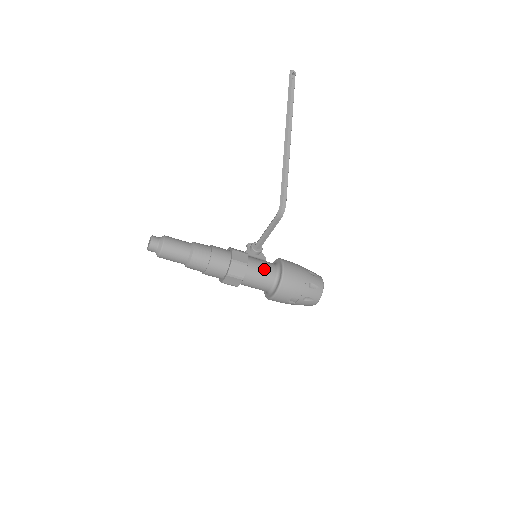
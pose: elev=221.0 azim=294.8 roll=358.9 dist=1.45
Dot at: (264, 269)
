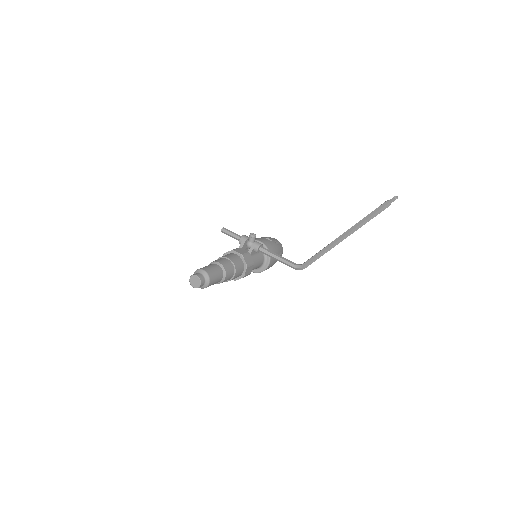
Dot at: (257, 267)
